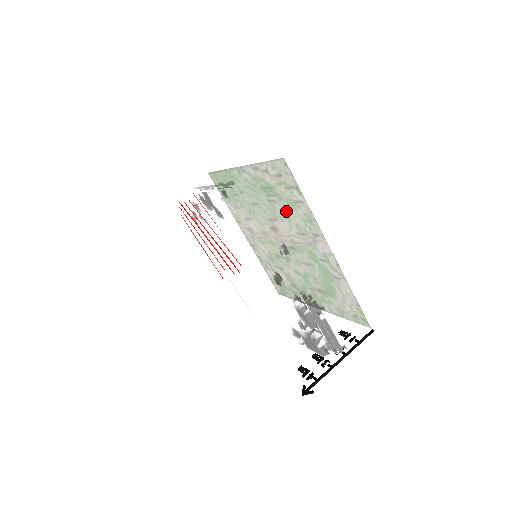
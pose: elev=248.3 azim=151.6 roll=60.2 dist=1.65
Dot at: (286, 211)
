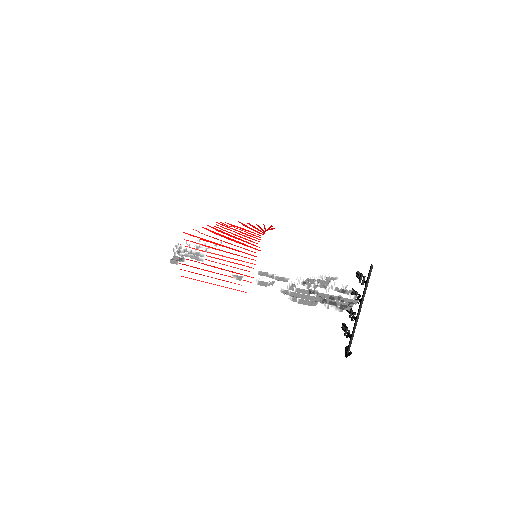
Dot at: occluded
